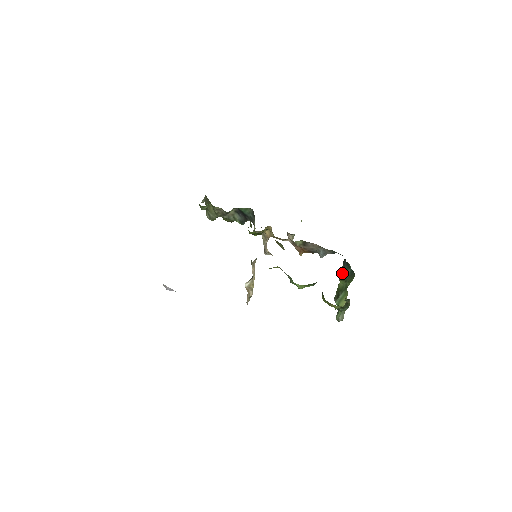
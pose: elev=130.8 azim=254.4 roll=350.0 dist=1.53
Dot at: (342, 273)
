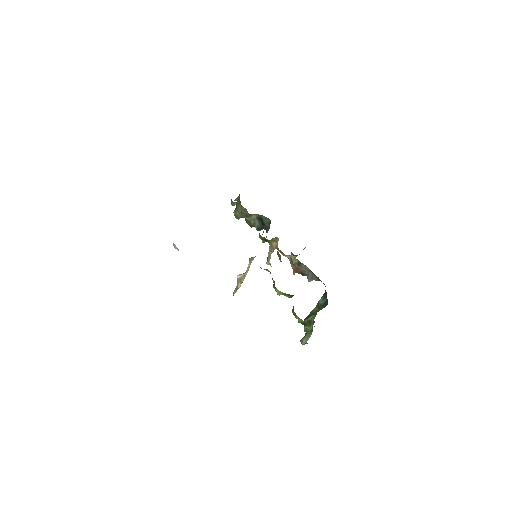
Dot at: (319, 300)
